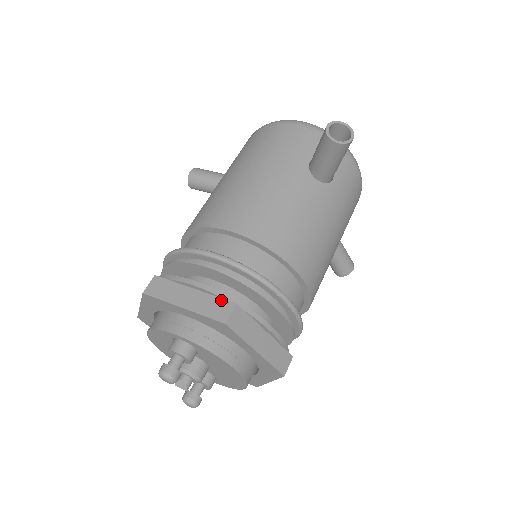
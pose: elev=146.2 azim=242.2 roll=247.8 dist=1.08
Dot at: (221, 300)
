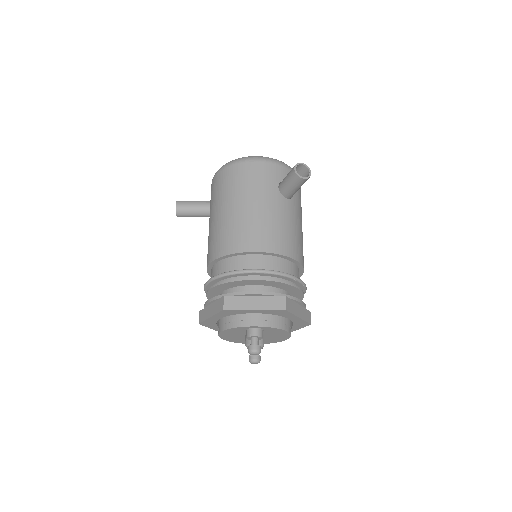
Dot at: (276, 297)
